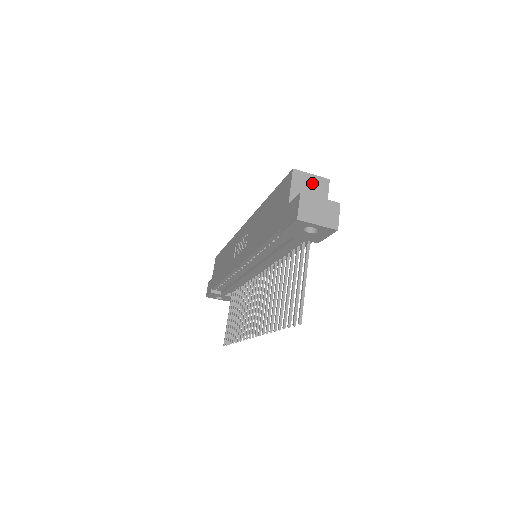
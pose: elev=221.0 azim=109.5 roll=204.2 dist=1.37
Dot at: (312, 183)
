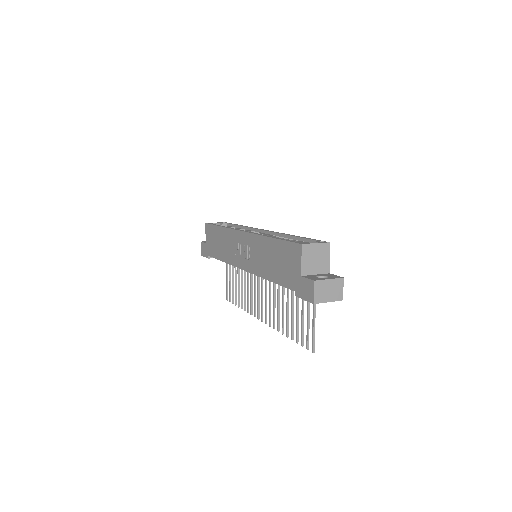
Dot at: (317, 251)
